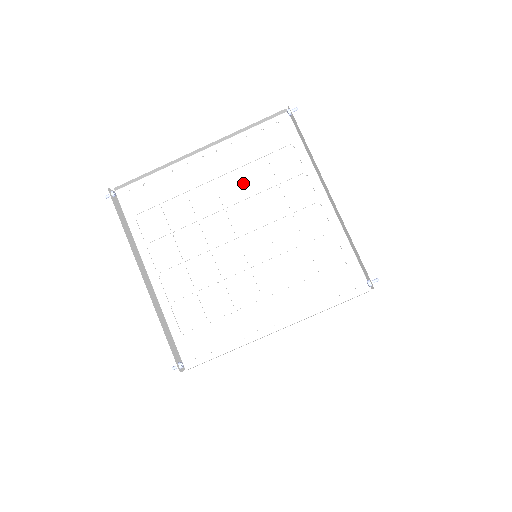
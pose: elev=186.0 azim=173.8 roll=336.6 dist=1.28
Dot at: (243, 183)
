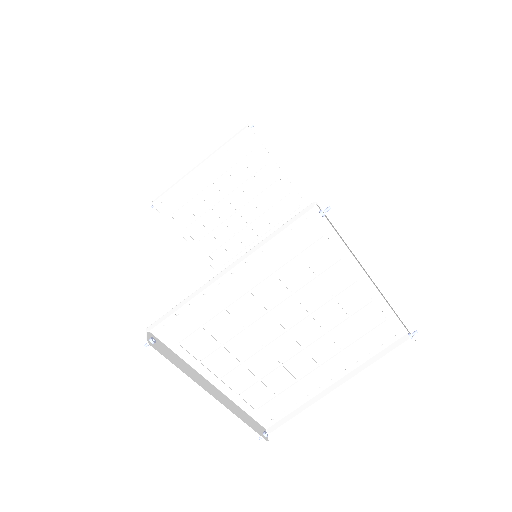
Dot at: (281, 284)
